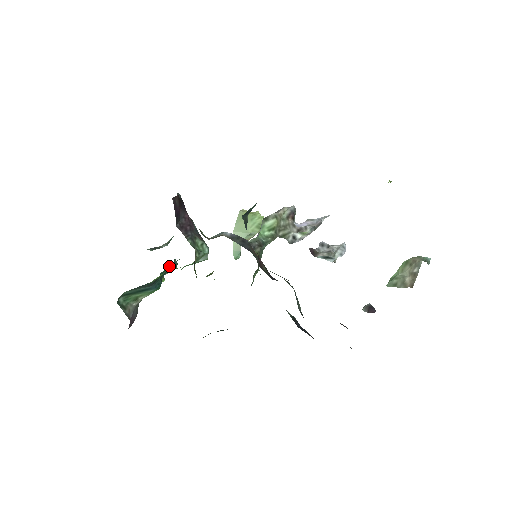
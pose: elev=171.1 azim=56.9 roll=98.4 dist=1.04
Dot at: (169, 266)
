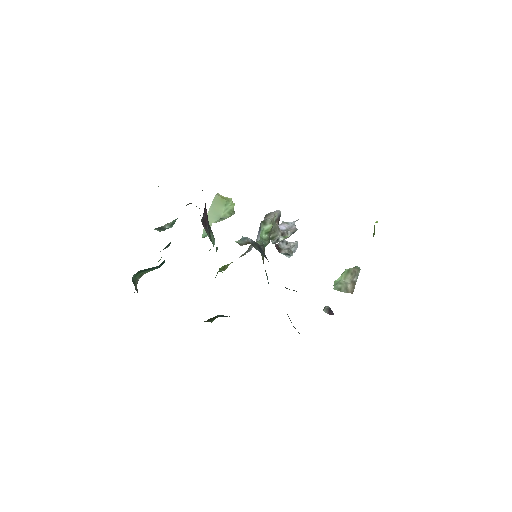
Dot at: (167, 245)
